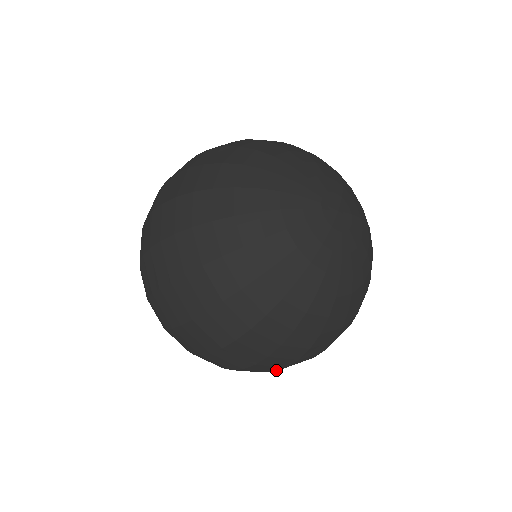
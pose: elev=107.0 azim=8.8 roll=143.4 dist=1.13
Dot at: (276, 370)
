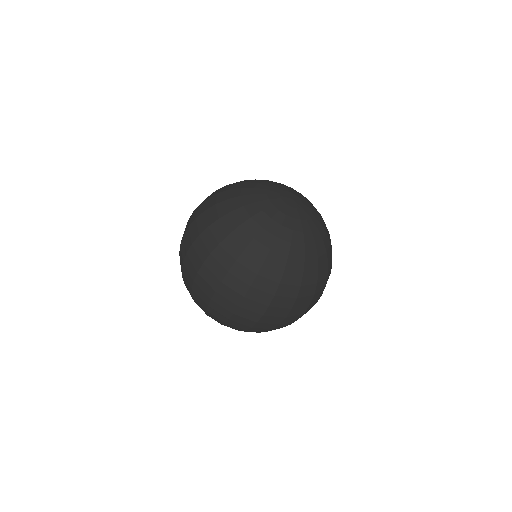
Dot at: occluded
